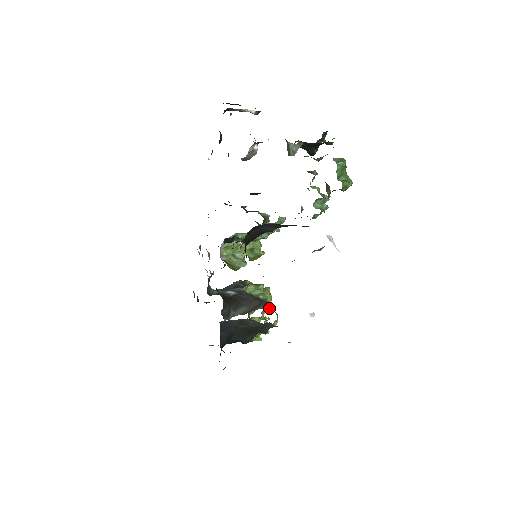
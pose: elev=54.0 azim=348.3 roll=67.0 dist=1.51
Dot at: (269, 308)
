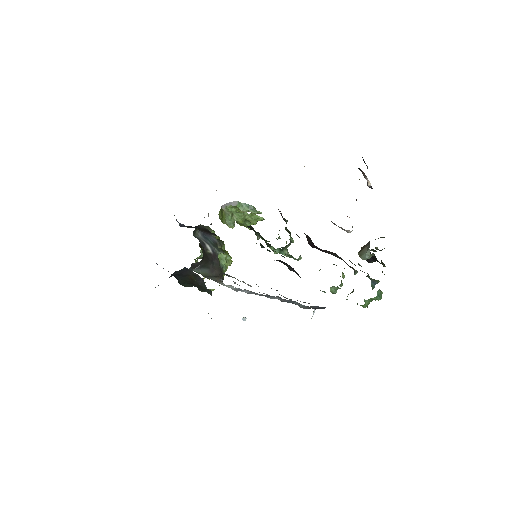
Dot at: (221, 282)
